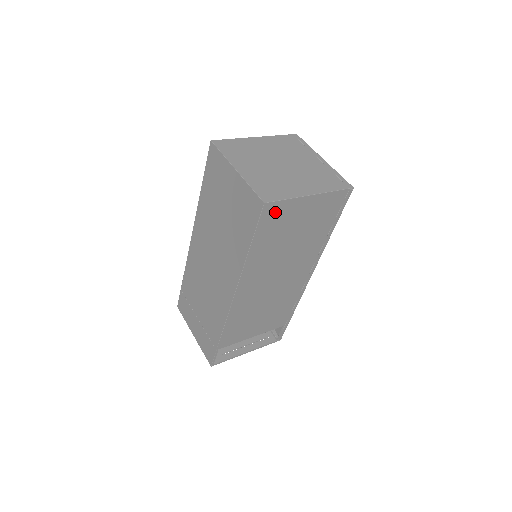
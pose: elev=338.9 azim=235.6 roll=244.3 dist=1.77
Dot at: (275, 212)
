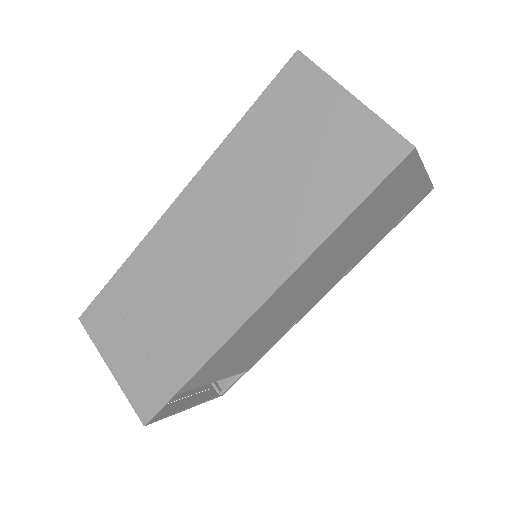
Dot at: (402, 172)
